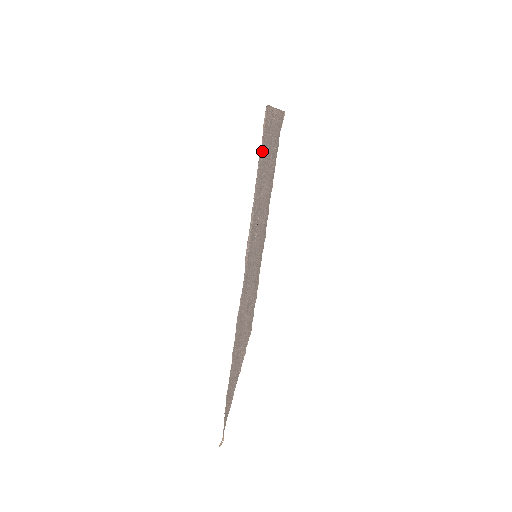
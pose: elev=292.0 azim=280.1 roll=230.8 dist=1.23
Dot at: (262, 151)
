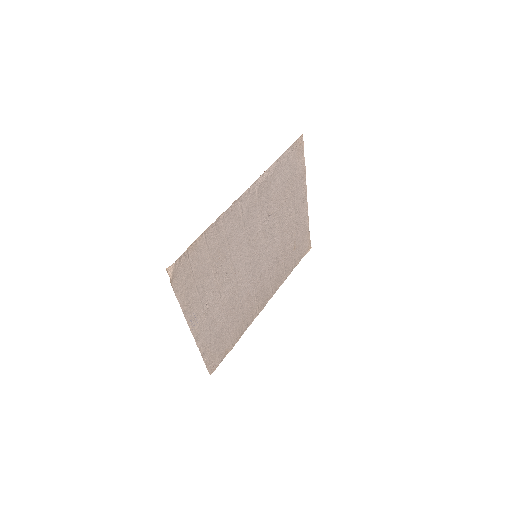
Dot at: (292, 159)
